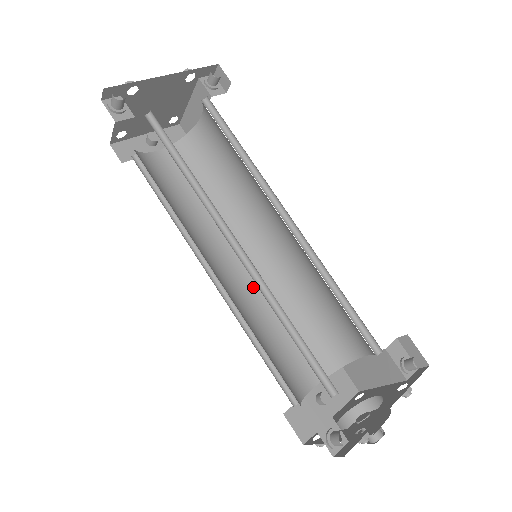
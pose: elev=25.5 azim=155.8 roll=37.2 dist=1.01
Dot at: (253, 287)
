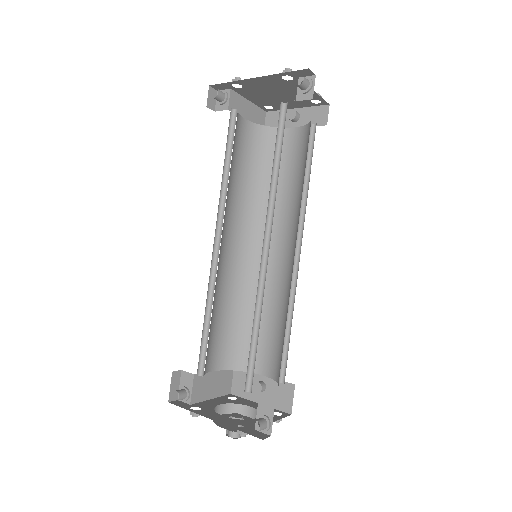
Dot at: (277, 277)
